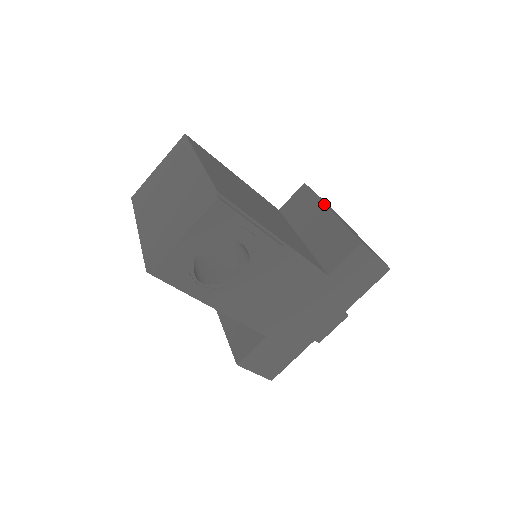
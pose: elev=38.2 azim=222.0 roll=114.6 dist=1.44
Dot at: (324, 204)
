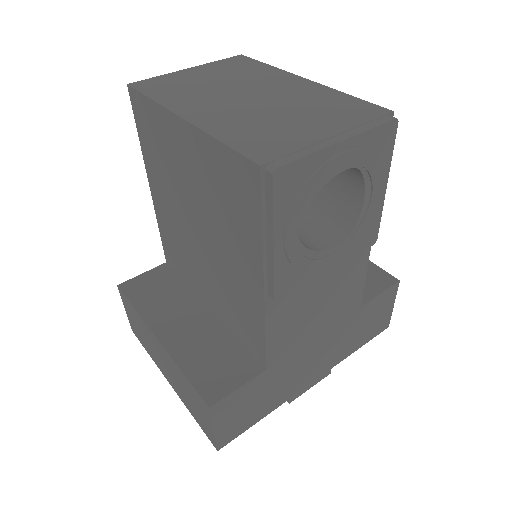
Dot at: occluded
